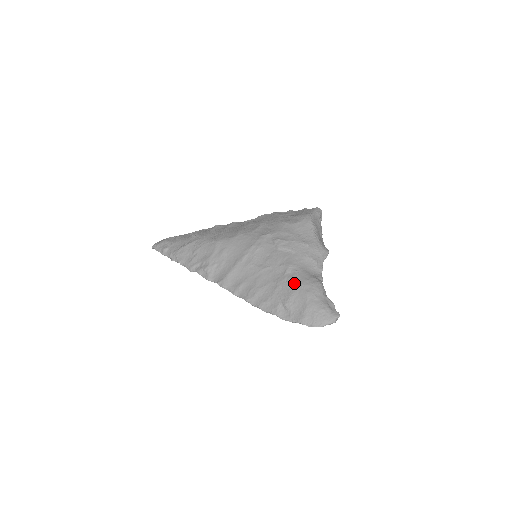
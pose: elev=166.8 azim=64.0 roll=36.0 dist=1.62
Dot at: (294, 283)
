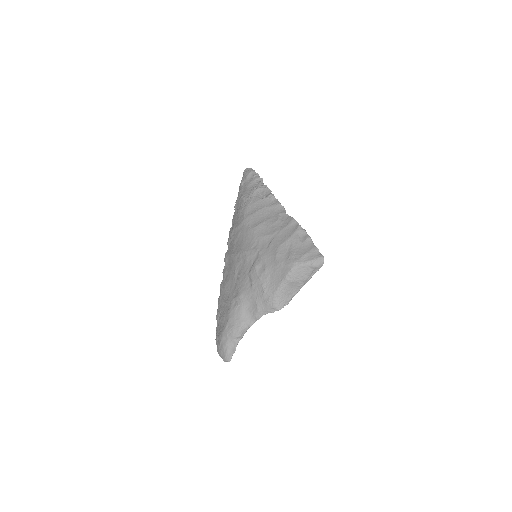
Dot at: (229, 312)
